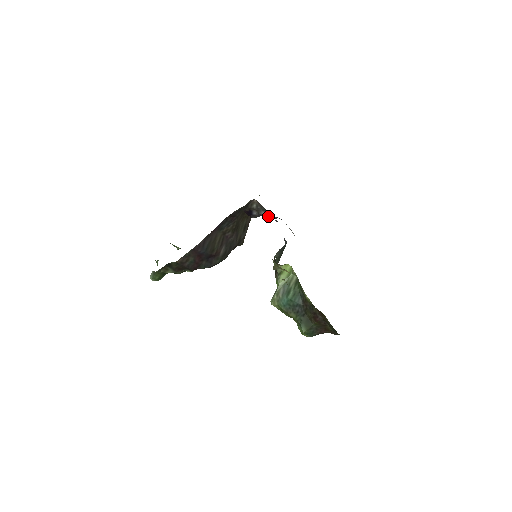
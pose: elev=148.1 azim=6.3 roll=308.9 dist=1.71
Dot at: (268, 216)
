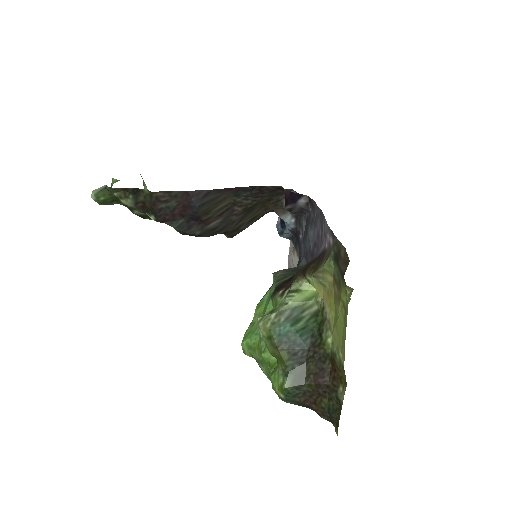
Dot at: (291, 224)
